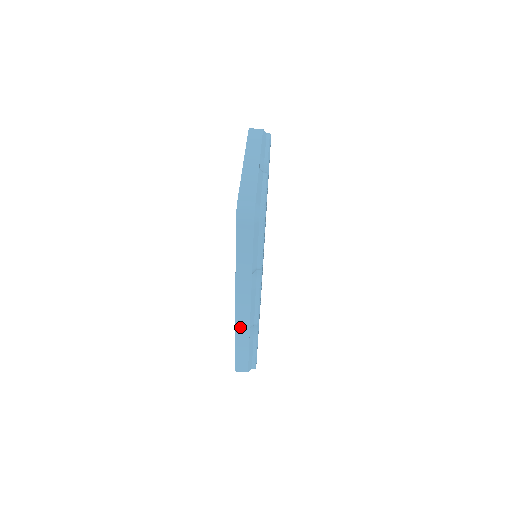
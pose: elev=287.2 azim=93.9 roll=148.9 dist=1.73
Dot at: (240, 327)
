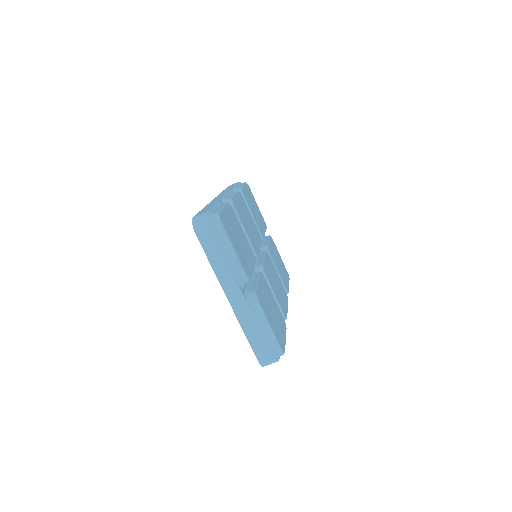
Dot at: occluded
